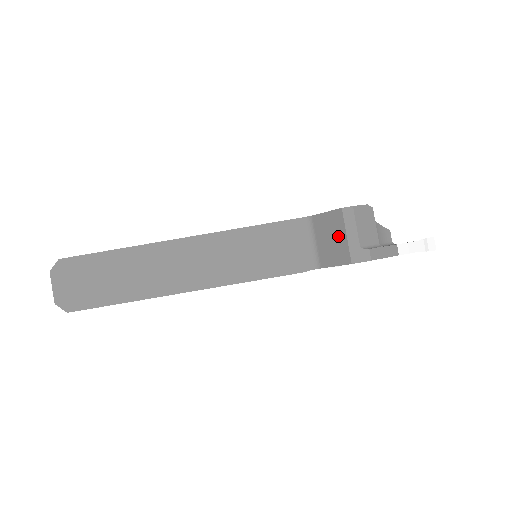
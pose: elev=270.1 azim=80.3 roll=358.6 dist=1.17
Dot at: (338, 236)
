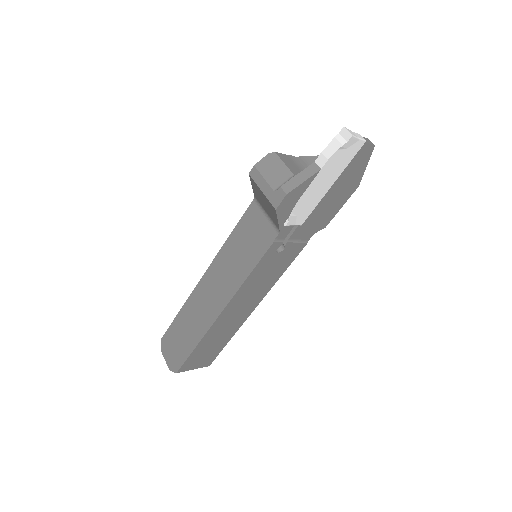
Dot at: (262, 196)
